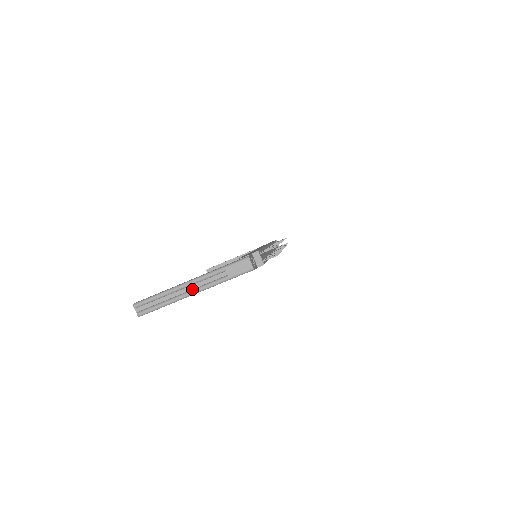
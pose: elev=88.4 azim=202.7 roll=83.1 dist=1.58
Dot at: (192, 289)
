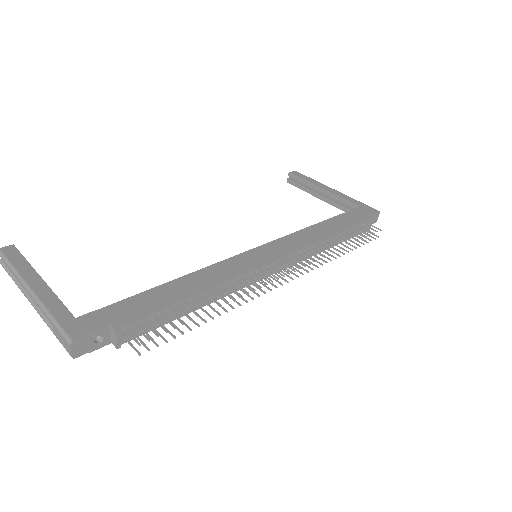
Dot at: occluded
